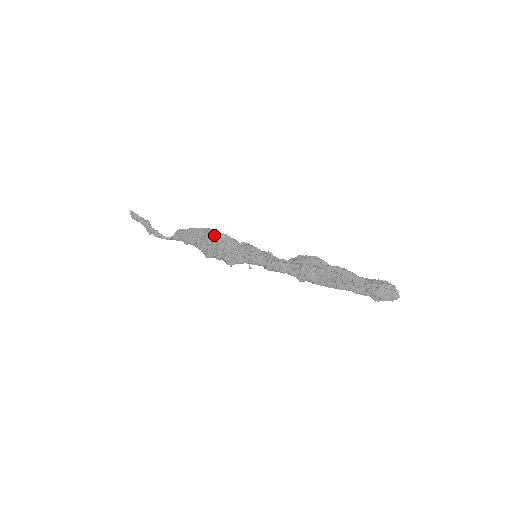
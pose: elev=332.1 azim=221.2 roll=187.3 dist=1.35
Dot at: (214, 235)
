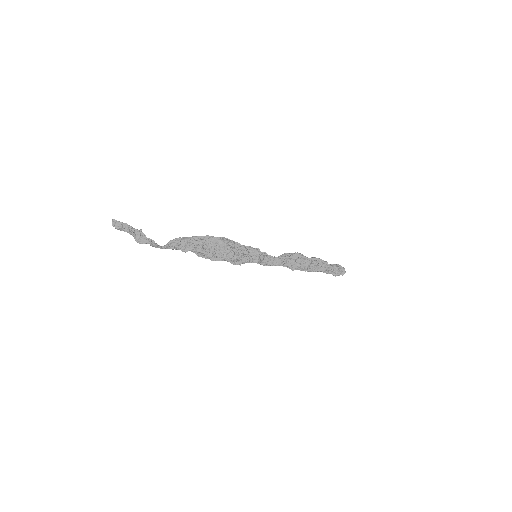
Dot at: (224, 240)
